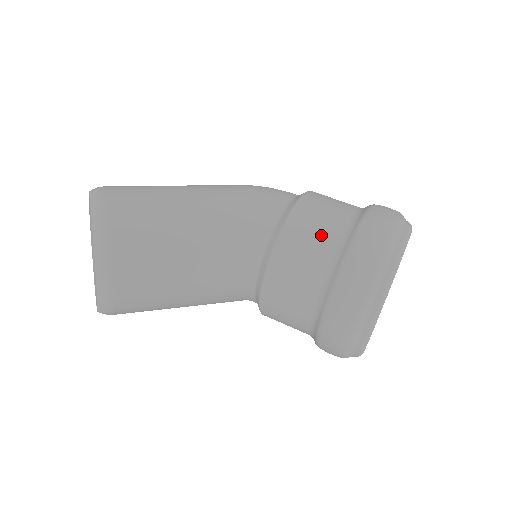
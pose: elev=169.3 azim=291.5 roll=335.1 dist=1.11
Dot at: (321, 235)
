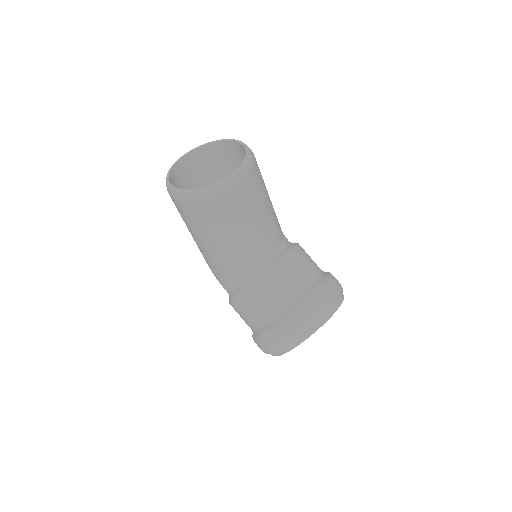
Dot at: (313, 262)
